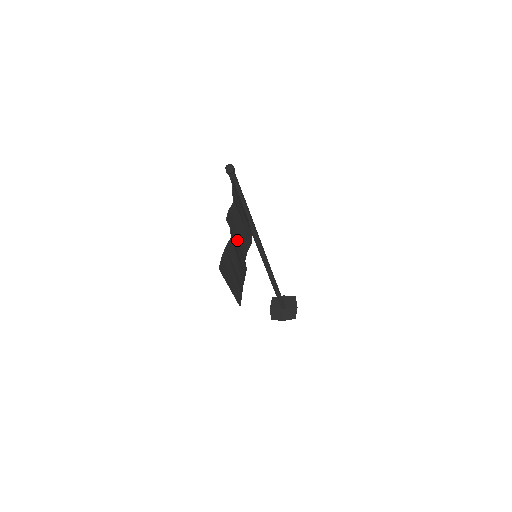
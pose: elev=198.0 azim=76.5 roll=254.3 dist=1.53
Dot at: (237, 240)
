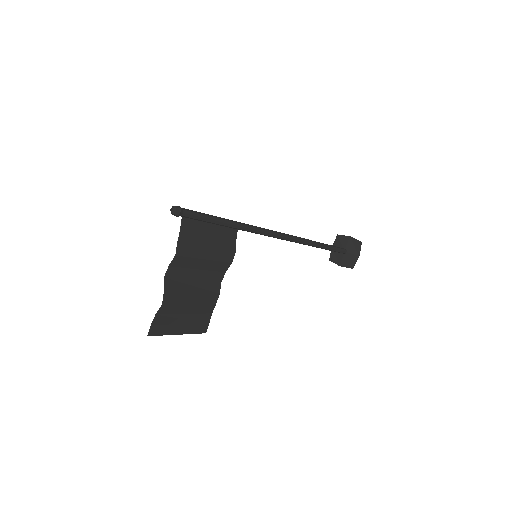
Dot at: (197, 278)
